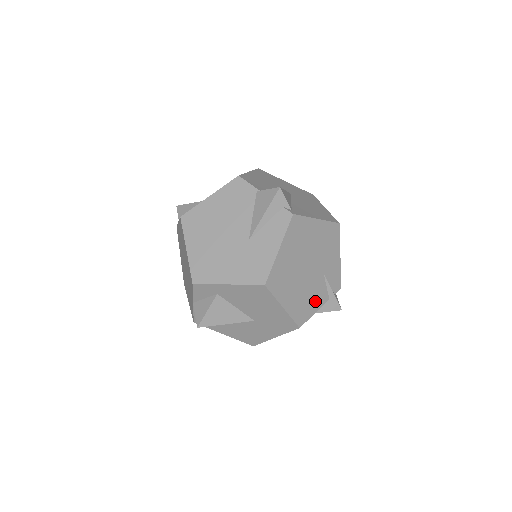
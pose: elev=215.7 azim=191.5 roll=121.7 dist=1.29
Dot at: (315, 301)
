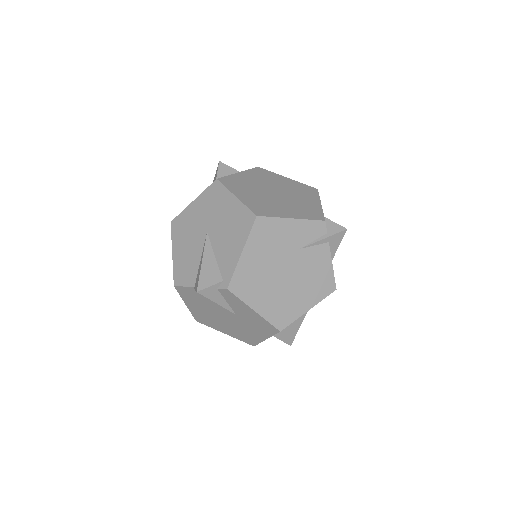
Dot at: (321, 265)
